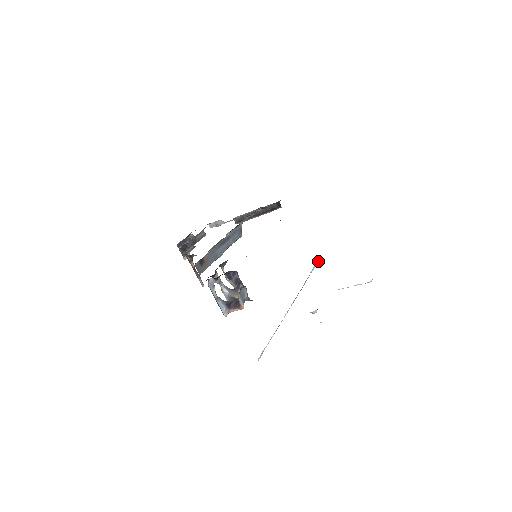
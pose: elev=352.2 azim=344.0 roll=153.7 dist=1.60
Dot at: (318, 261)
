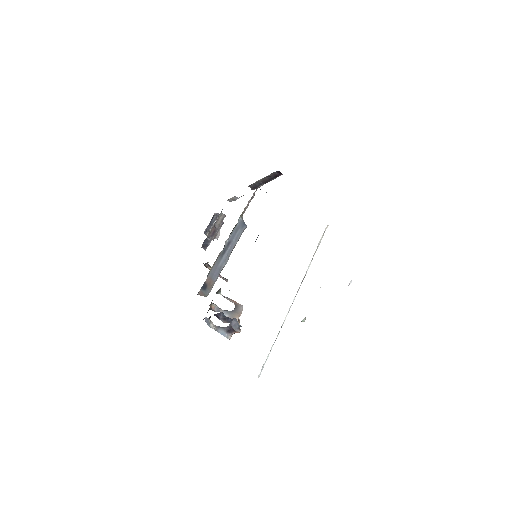
Dot at: (327, 227)
